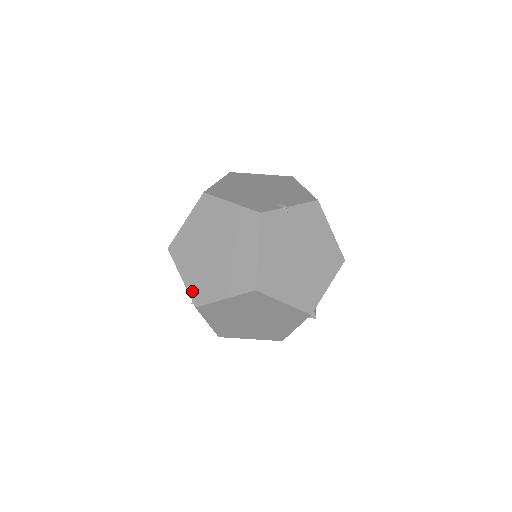
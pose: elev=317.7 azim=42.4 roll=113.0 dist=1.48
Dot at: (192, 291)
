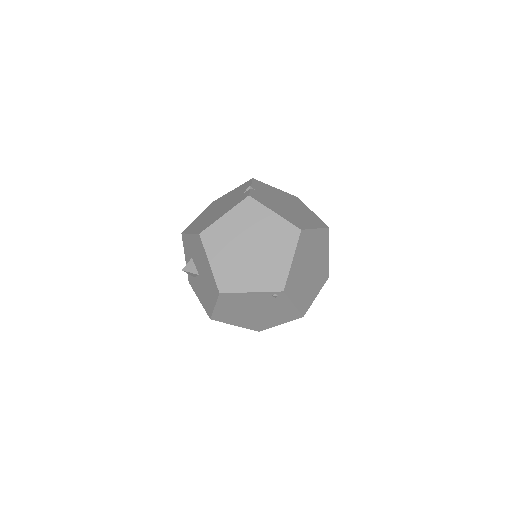
Dot at: (269, 287)
